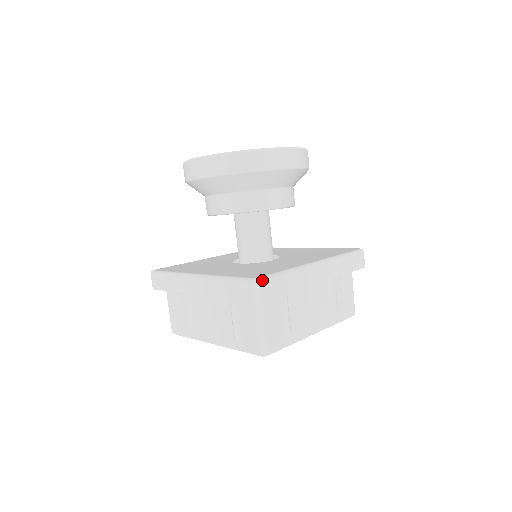
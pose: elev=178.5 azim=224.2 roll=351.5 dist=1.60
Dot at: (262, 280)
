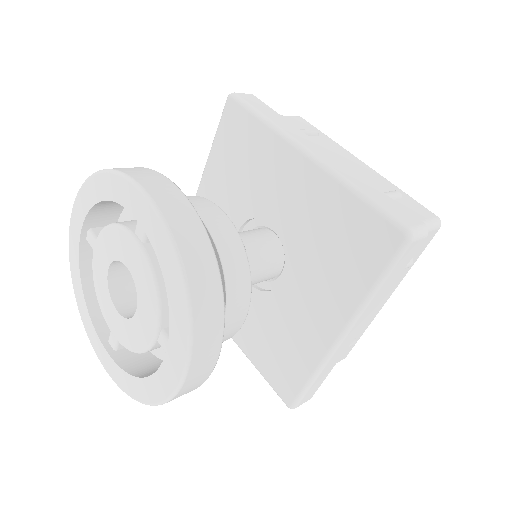
Dot at: (296, 406)
